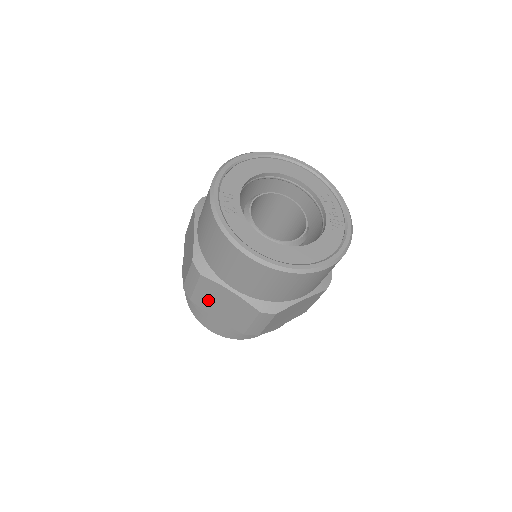
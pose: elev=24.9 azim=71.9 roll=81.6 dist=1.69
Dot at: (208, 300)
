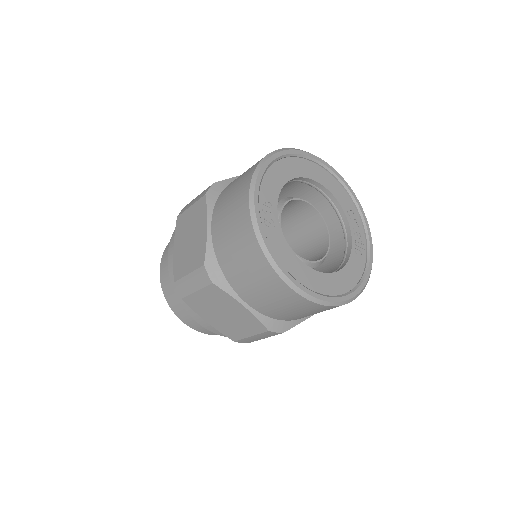
Dot at: (207, 305)
